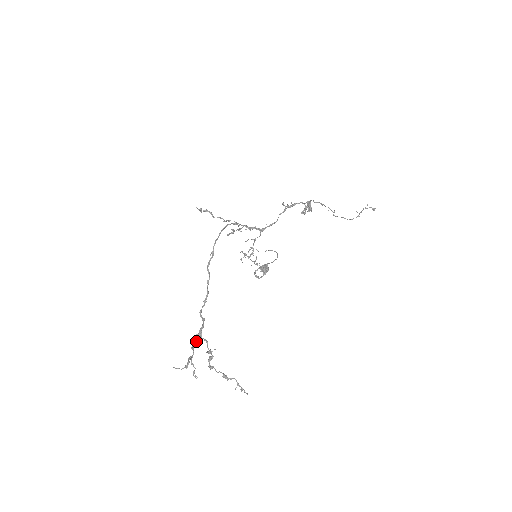
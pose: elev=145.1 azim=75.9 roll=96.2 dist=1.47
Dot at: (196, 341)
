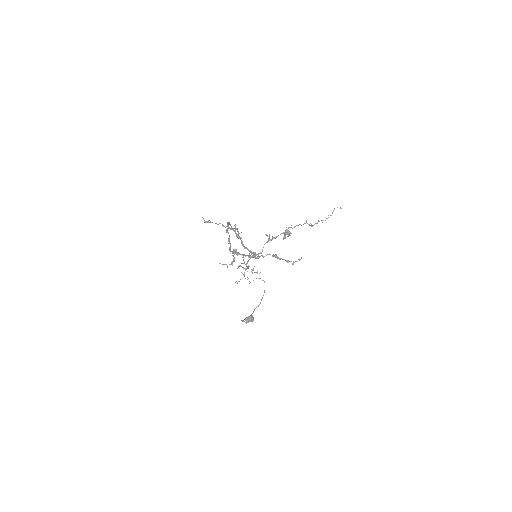
Dot at: occluded
